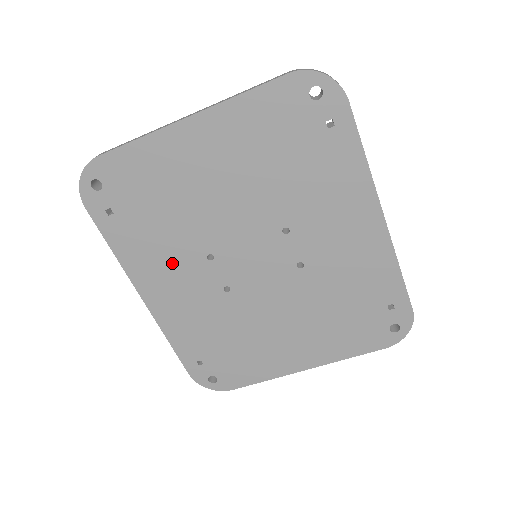
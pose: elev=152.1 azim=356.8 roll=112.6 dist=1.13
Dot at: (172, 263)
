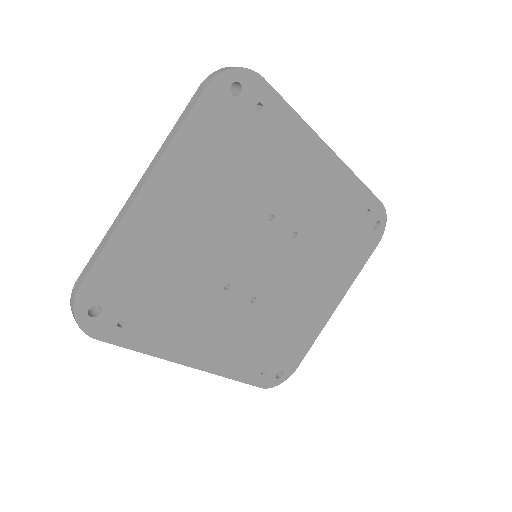
Dot at: (200, 318)
